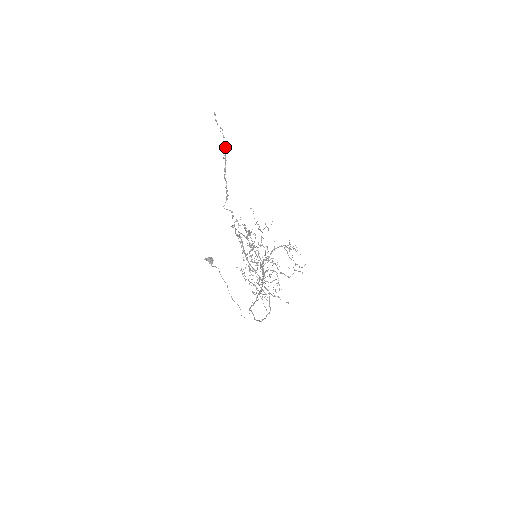
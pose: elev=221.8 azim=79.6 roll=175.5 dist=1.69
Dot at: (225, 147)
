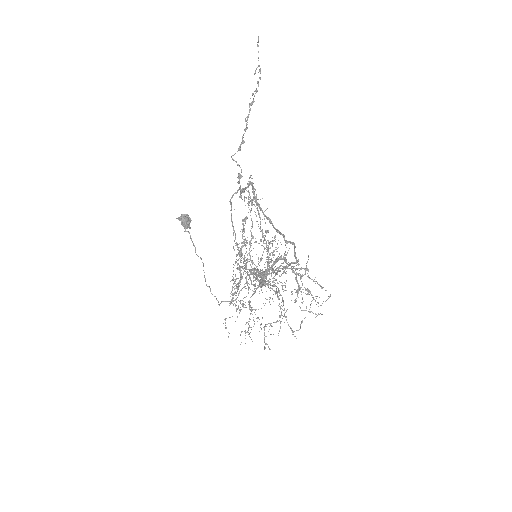
Dot at: (258, 84)
